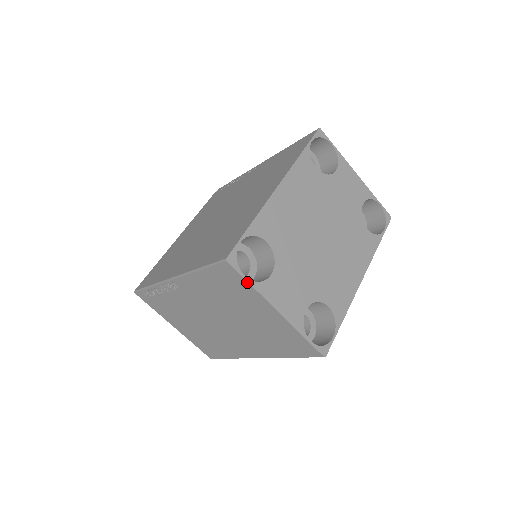
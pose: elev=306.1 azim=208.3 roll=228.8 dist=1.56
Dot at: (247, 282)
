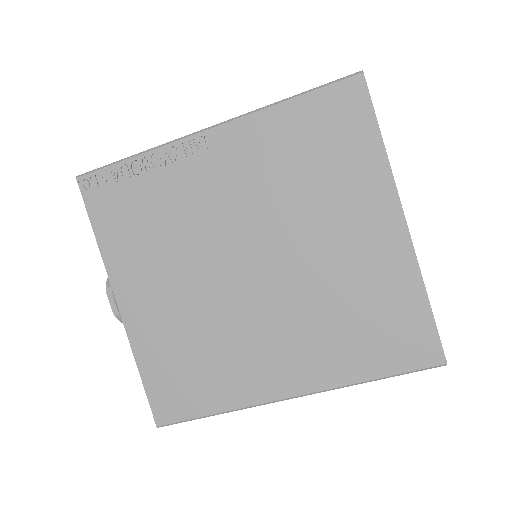
Dot at: occluded
